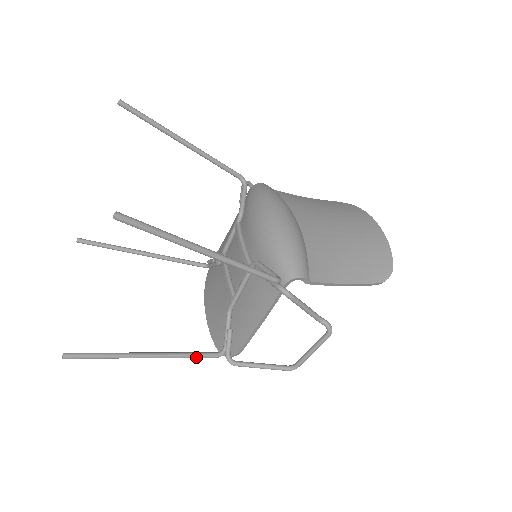
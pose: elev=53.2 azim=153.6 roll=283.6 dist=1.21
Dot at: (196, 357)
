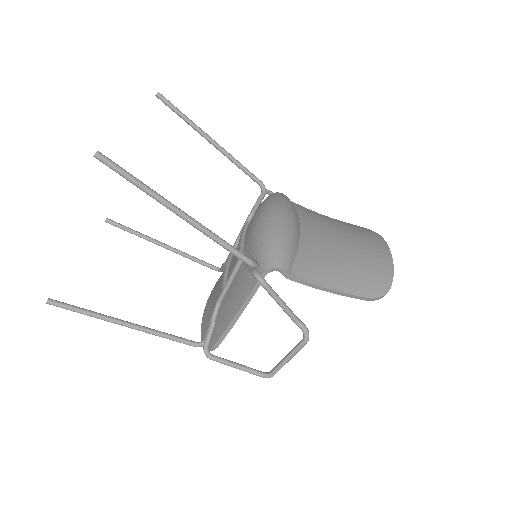
Dot at: (173, 340)
